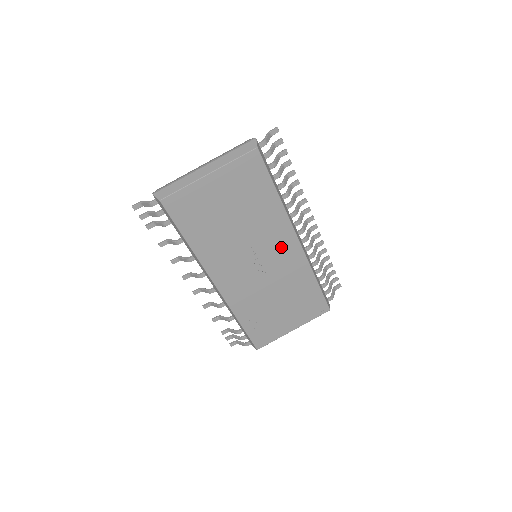
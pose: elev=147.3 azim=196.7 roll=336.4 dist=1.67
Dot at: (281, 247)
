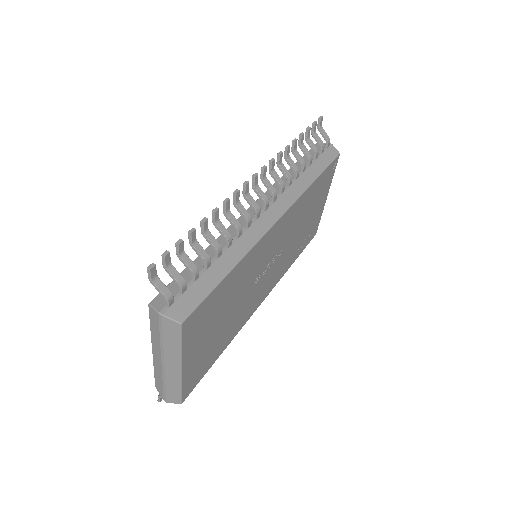
Dot at: (272, 242)
